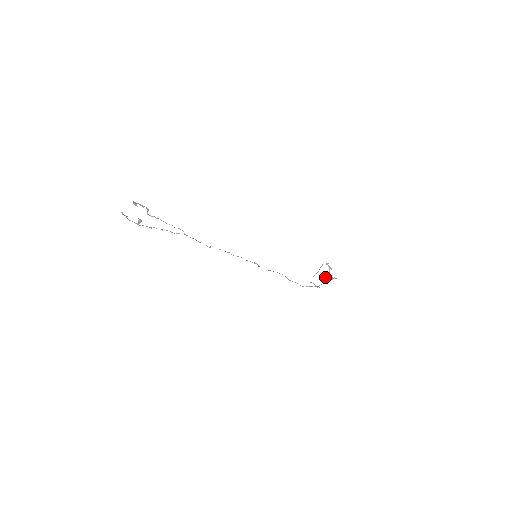
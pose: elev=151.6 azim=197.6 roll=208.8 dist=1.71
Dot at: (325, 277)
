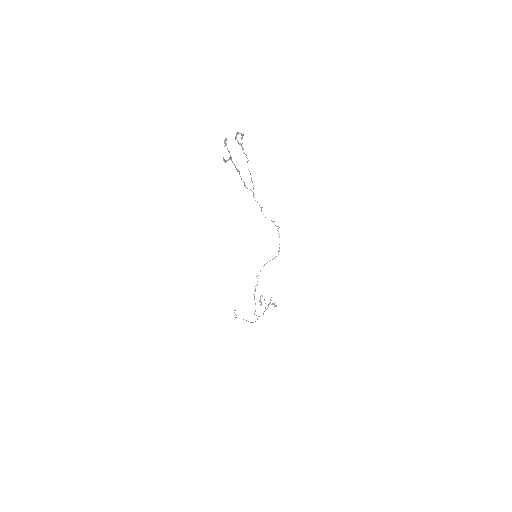
Dot at: (273, 303)
